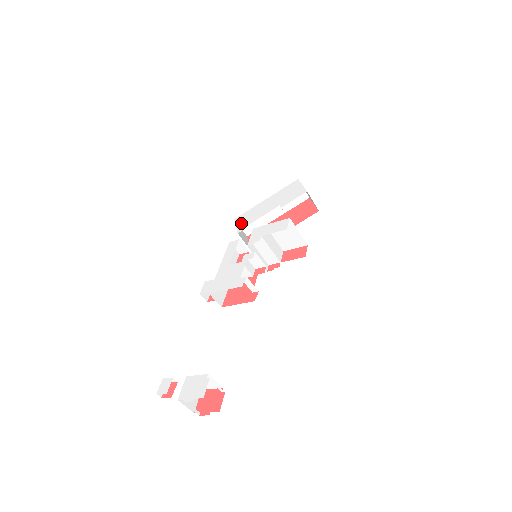
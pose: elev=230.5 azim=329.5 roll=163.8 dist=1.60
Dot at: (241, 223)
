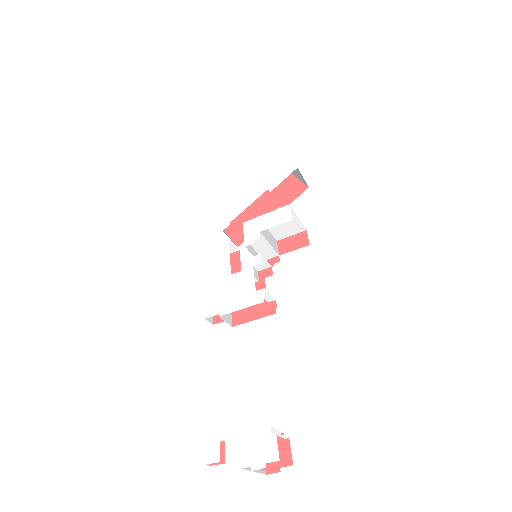
Dot at: (221, 217)
